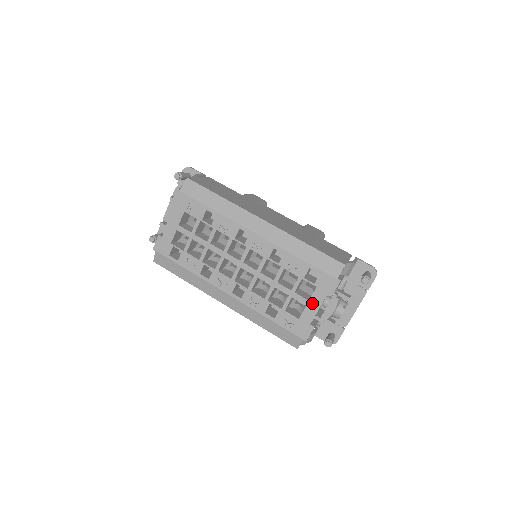
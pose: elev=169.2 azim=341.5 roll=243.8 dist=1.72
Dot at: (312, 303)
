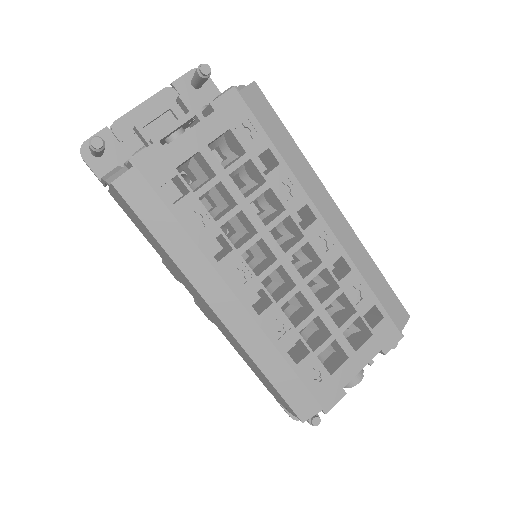
Dot at: (358, 356)
